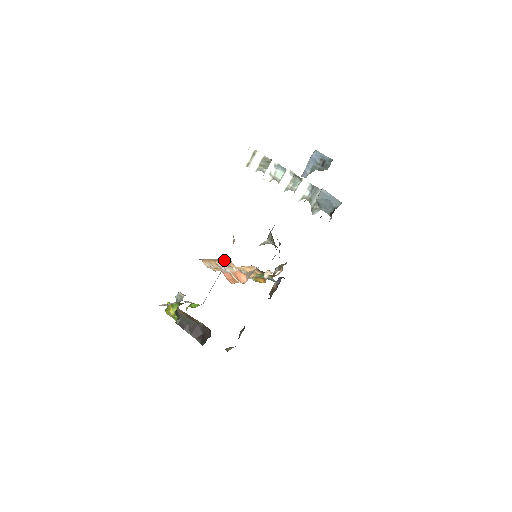
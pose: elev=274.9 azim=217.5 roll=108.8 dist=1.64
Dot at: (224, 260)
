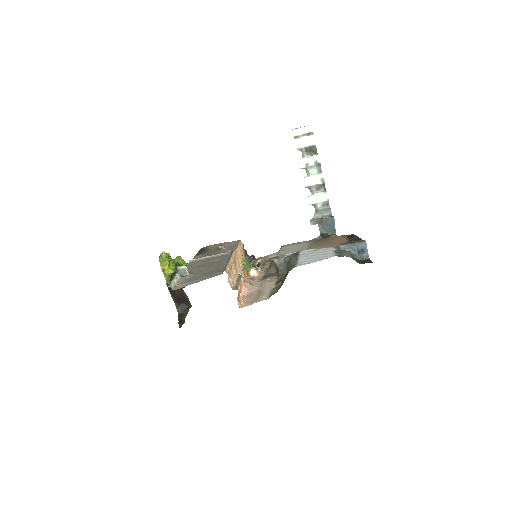
Dot at: (234, 255)
